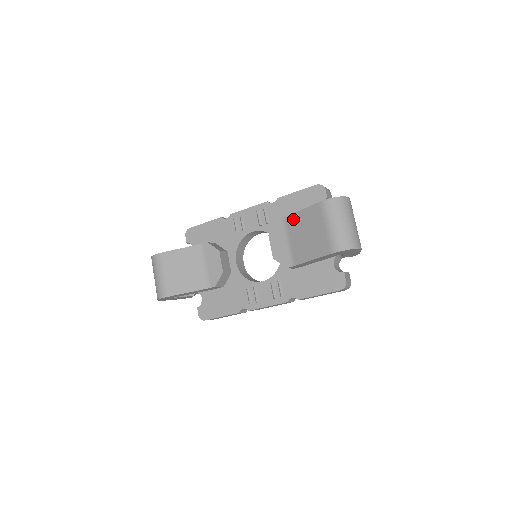
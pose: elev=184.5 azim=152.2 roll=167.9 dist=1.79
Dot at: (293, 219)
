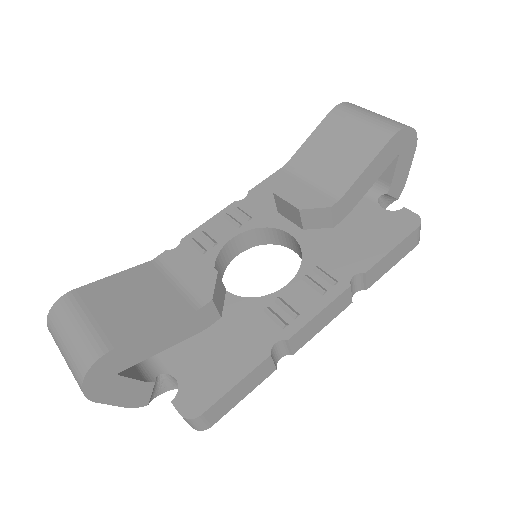
Dot at: (301, 155)
